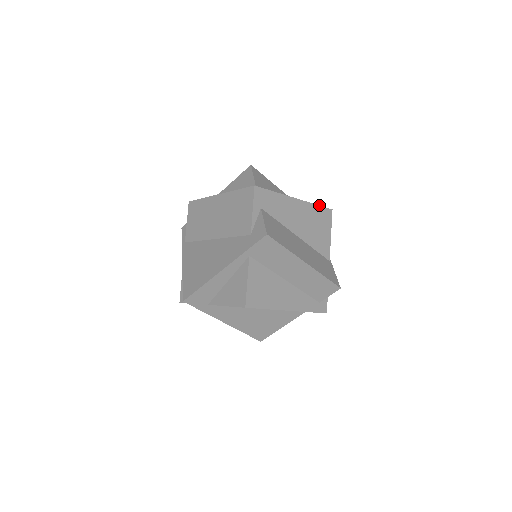
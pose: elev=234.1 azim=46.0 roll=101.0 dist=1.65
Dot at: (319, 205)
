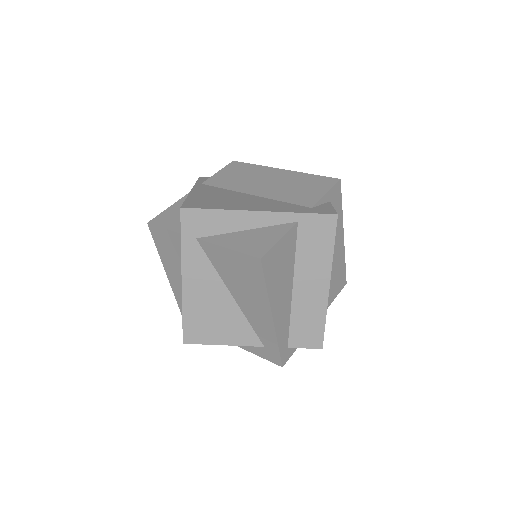
Dot at: occluded
